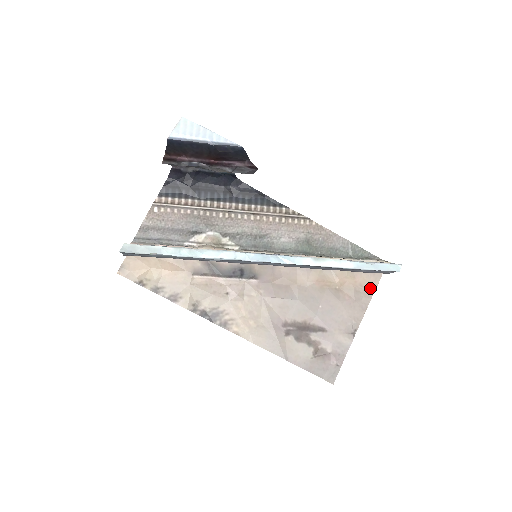
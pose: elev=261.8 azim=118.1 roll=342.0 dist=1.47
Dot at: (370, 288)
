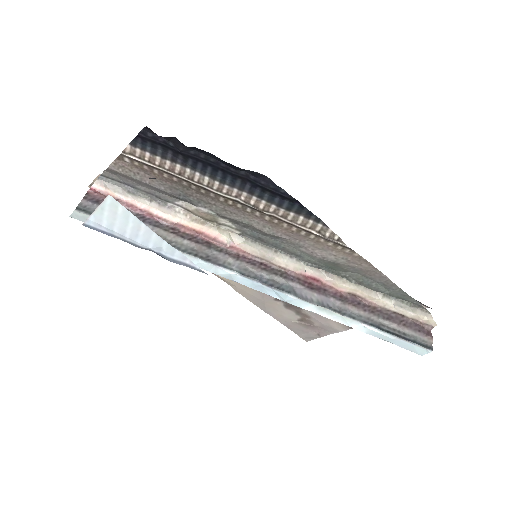
Dot at: occluded
